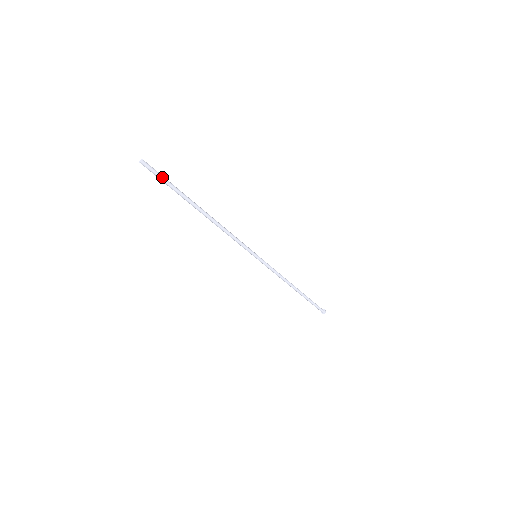
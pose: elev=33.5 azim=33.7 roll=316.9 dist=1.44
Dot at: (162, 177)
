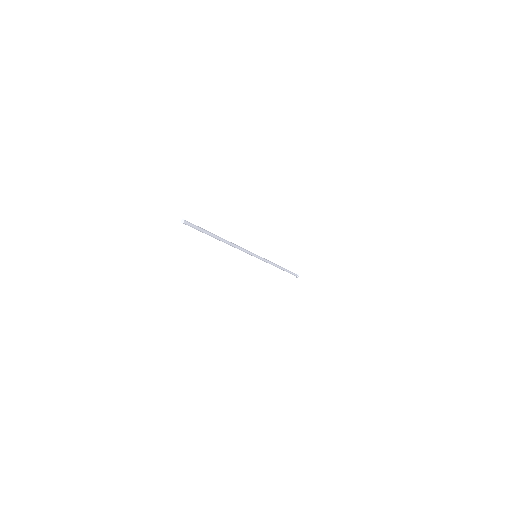
Dot at: (197, 226)
